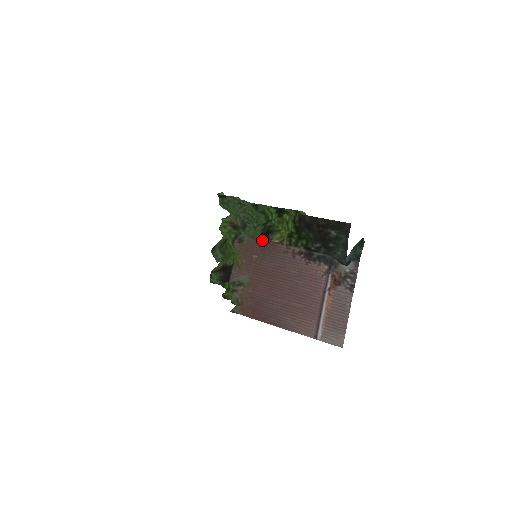
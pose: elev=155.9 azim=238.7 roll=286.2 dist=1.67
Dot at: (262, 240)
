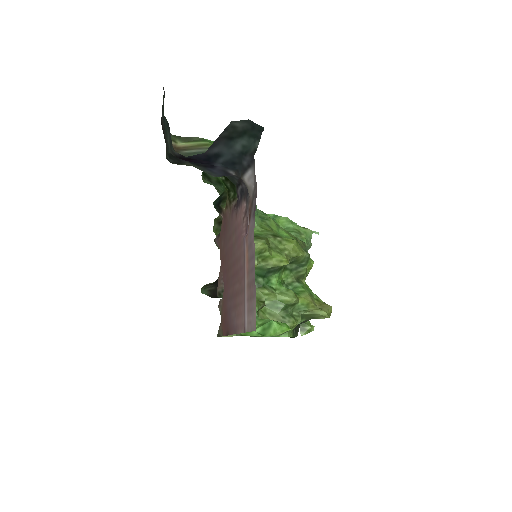
Dot at: (222, 218)
